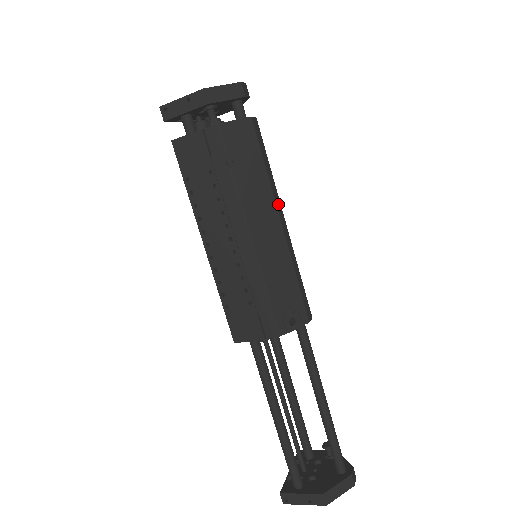
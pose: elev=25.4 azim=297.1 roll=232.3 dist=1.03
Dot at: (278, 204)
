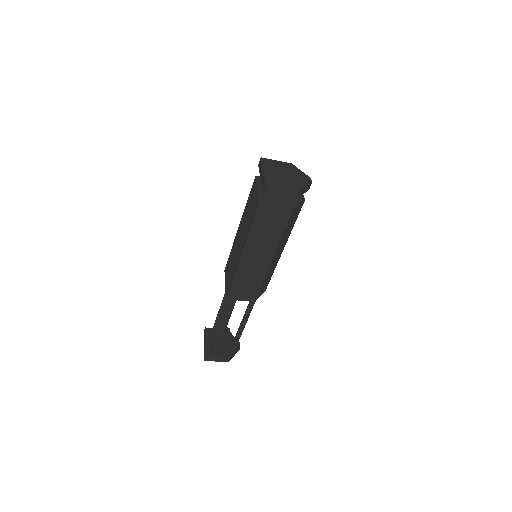
Dot at: occluded
